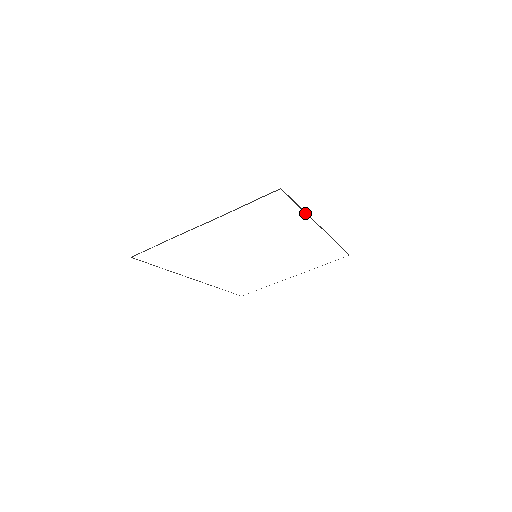
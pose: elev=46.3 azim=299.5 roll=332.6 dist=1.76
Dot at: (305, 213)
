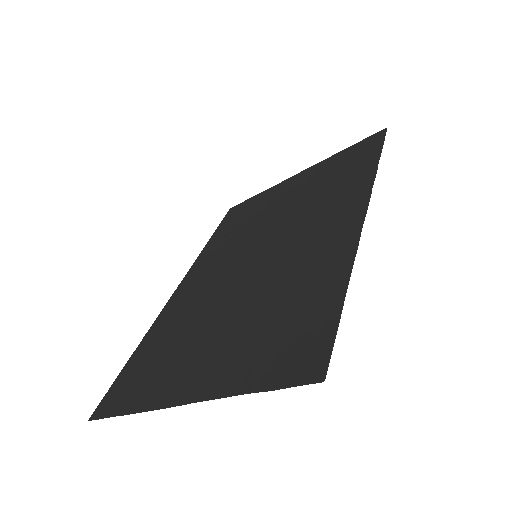
Dot at: (349, 271)
